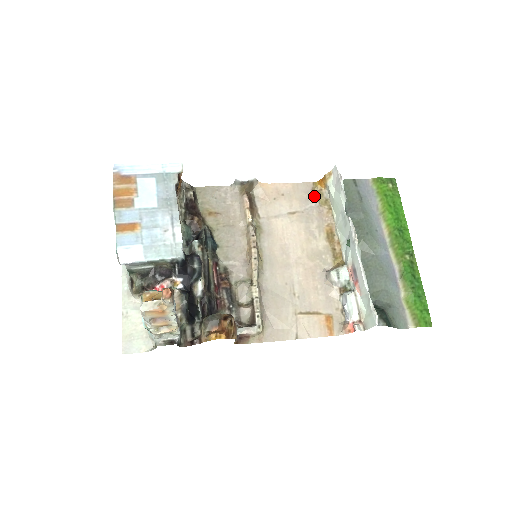
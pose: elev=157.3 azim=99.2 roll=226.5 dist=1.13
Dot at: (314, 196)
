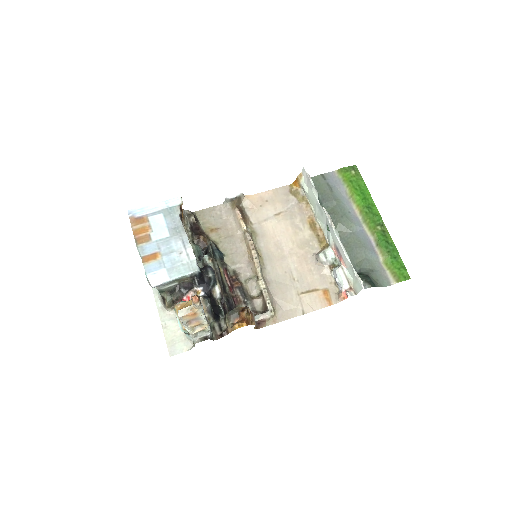
Dot at: (292, 196)
